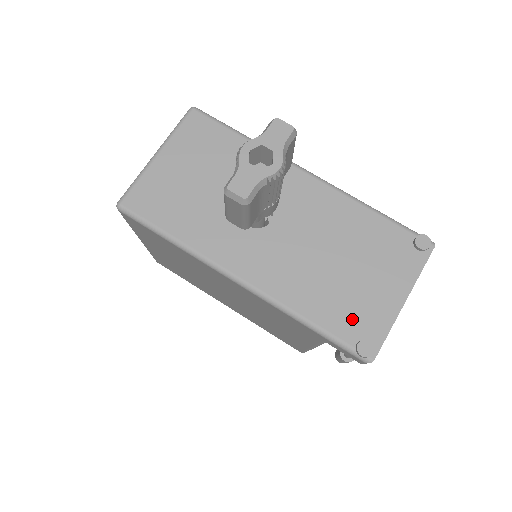
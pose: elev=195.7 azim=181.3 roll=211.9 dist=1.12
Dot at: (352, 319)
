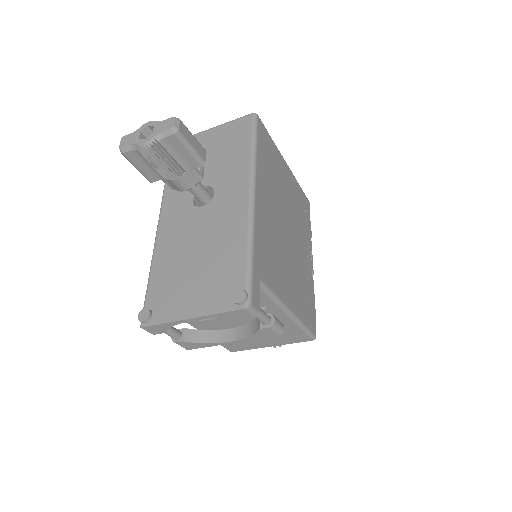
Dot at: (162, 295)
